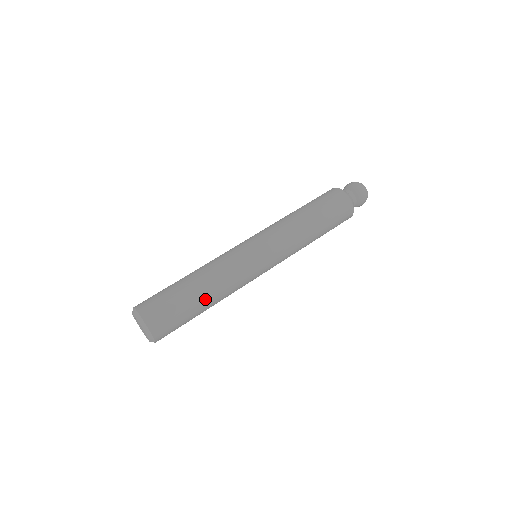
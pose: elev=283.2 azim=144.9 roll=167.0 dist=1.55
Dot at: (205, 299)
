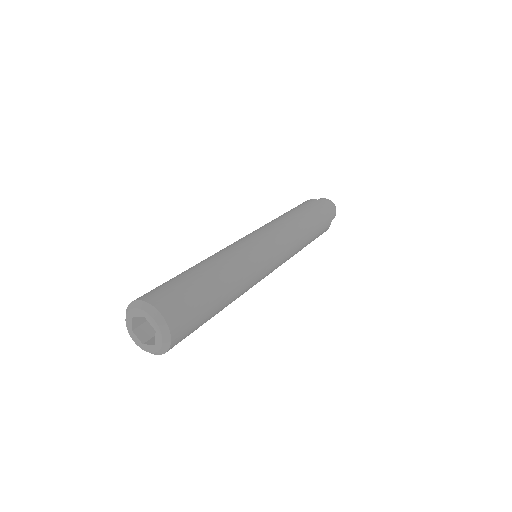
Dot at: (220, 281)
